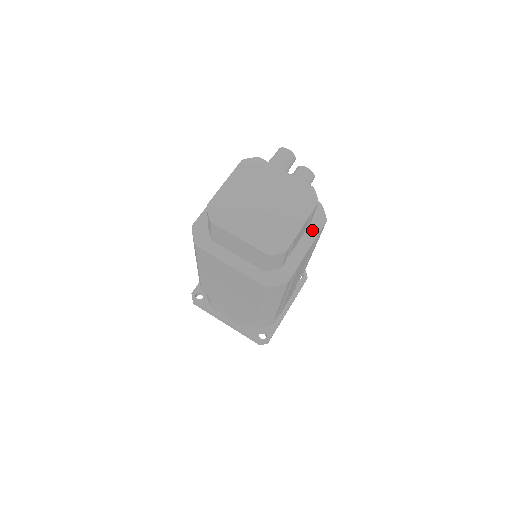
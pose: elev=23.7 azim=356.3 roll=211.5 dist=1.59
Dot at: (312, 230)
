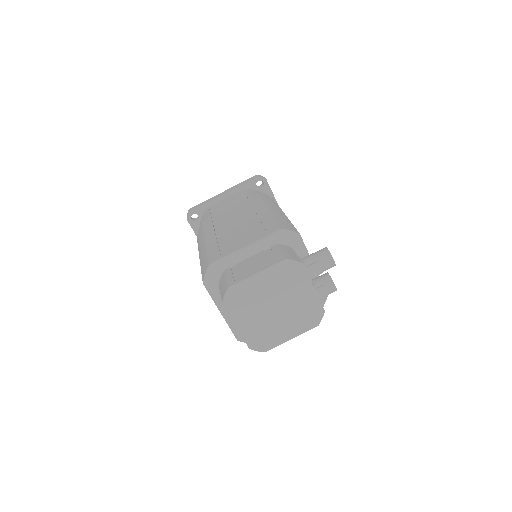
Dot at: occluded
